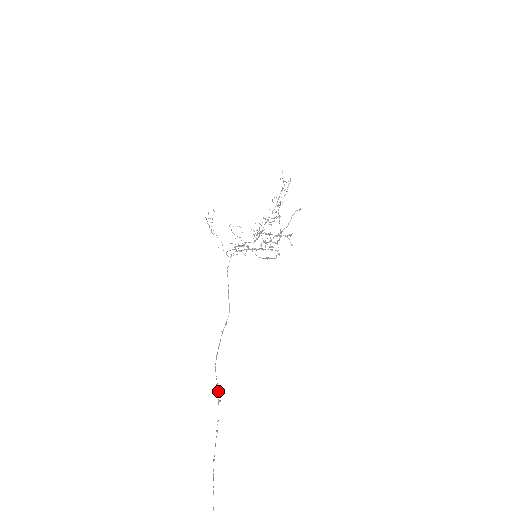
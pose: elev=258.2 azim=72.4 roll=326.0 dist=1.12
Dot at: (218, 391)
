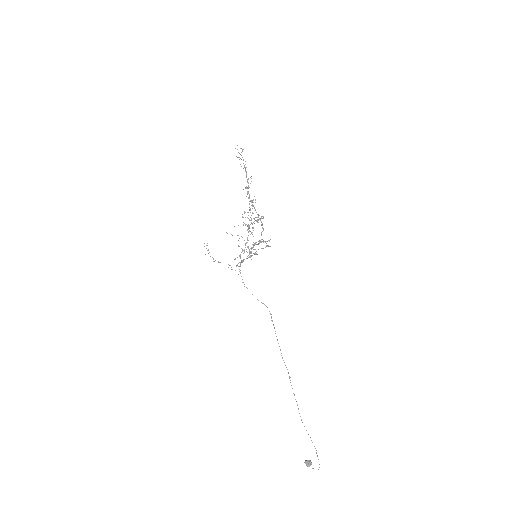
Dot at: occluded
